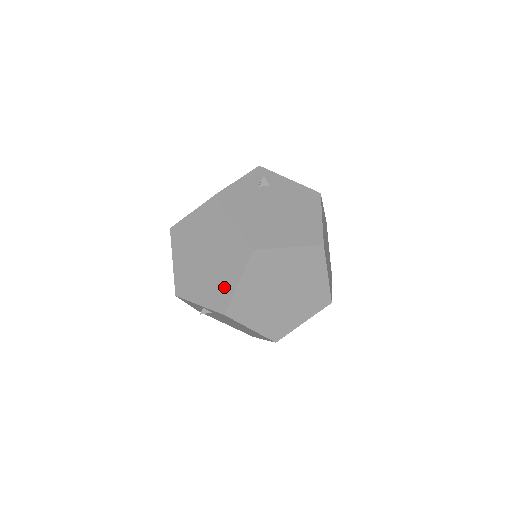
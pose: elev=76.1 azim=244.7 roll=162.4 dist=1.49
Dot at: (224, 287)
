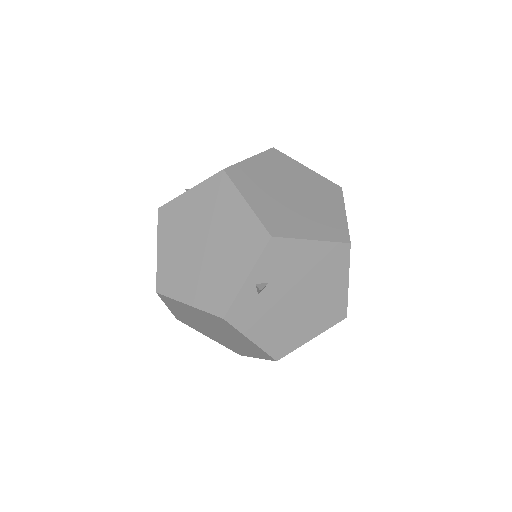
Dot at: (242, 226)
